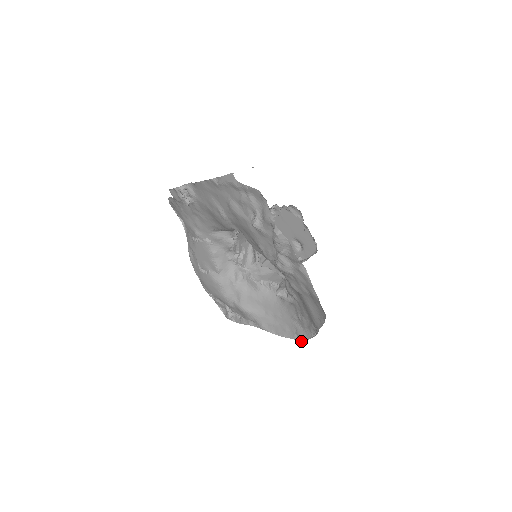
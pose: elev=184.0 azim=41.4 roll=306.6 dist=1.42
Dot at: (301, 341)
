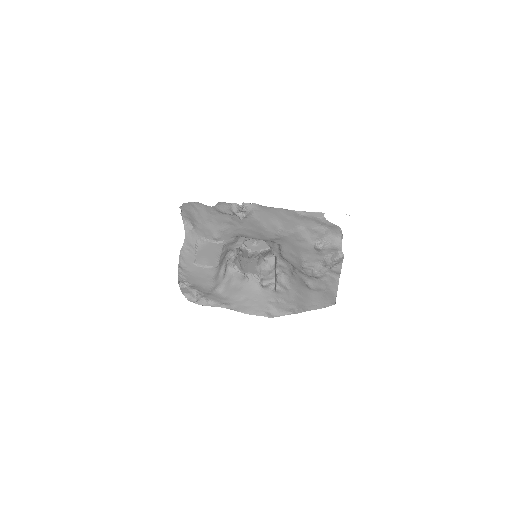
Dot at: (270, 317)
